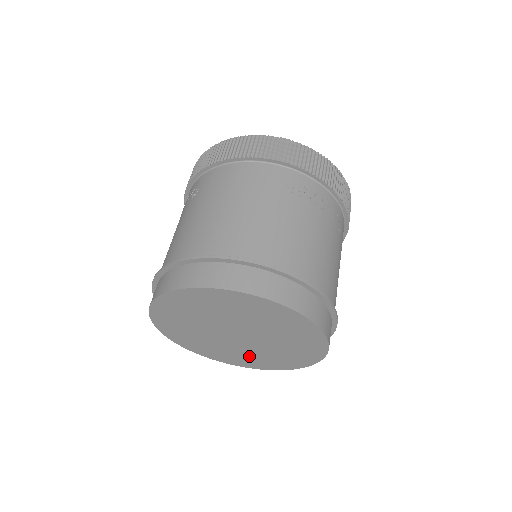
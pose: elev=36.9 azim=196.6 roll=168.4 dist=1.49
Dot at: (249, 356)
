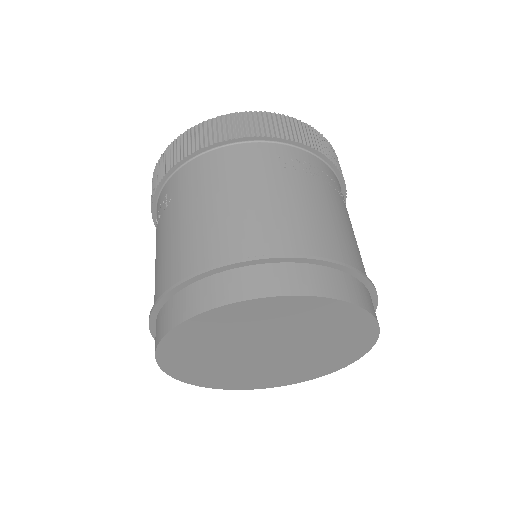
Dot at: (282, 372)
